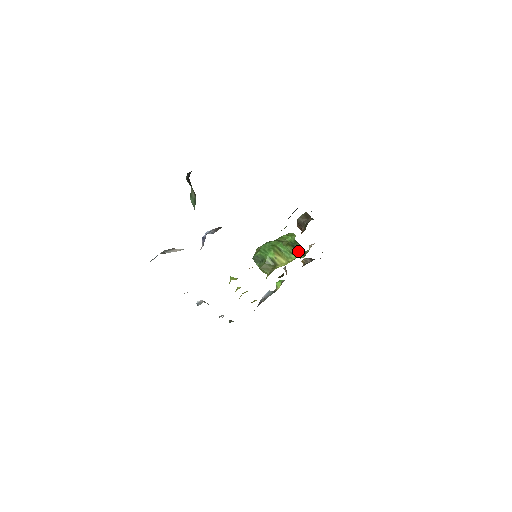
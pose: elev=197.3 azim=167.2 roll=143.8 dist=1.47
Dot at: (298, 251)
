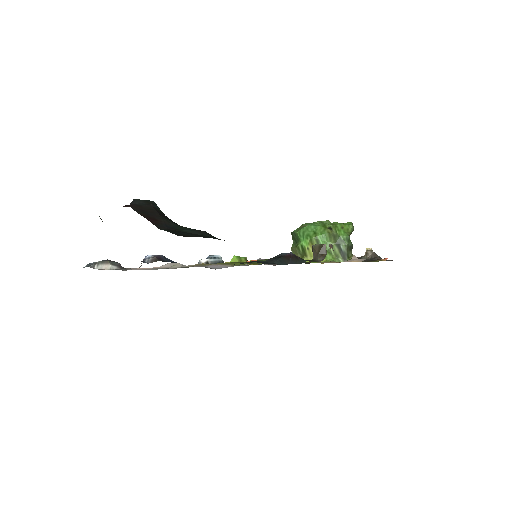
Dot at: (341, 252)
